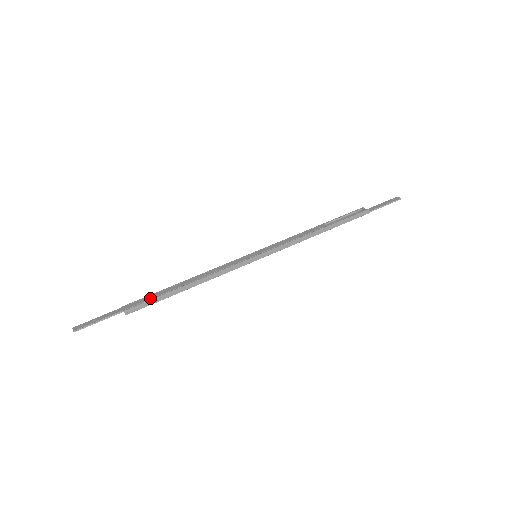
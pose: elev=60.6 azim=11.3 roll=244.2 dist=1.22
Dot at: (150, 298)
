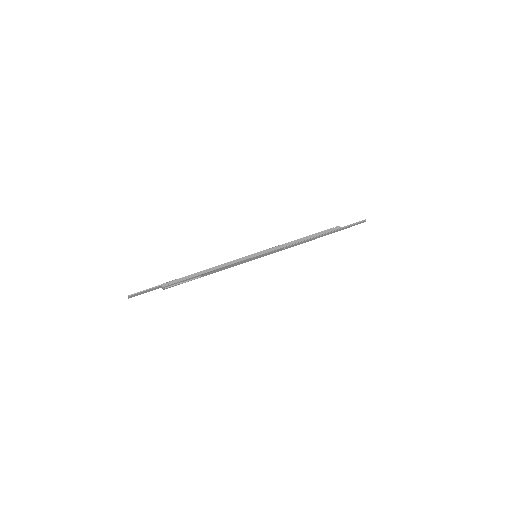
Dot at: (180, 278)
